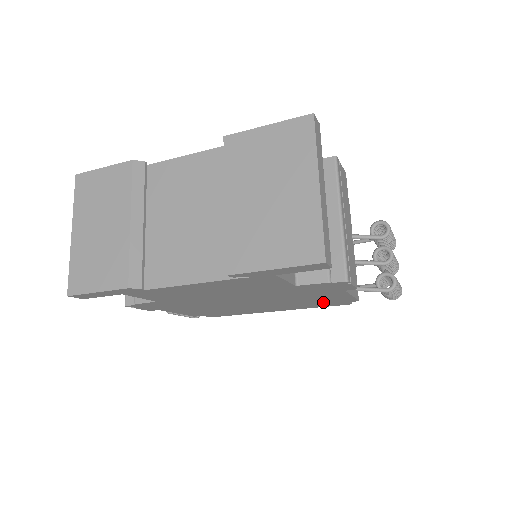
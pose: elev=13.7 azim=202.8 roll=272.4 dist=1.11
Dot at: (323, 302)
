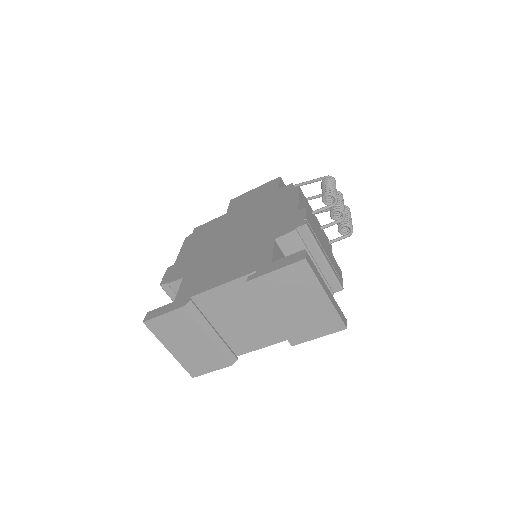
Dot at: occluded
